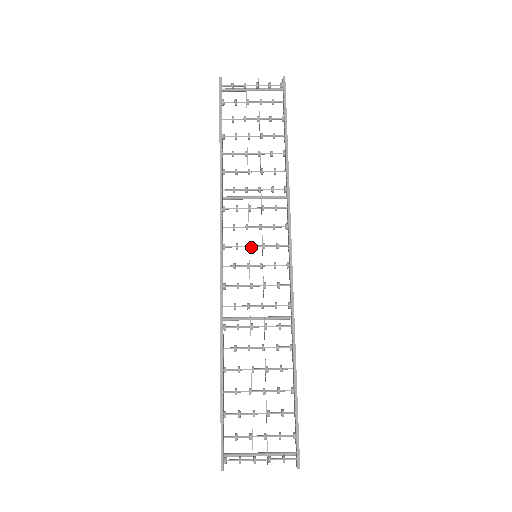
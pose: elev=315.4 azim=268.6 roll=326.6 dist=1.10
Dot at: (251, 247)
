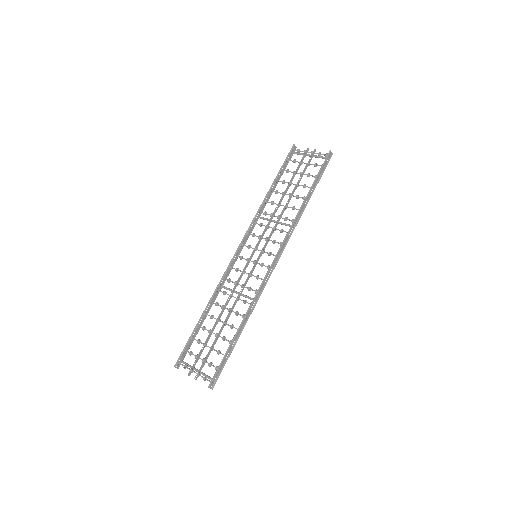
Dot at: (255, 249)
